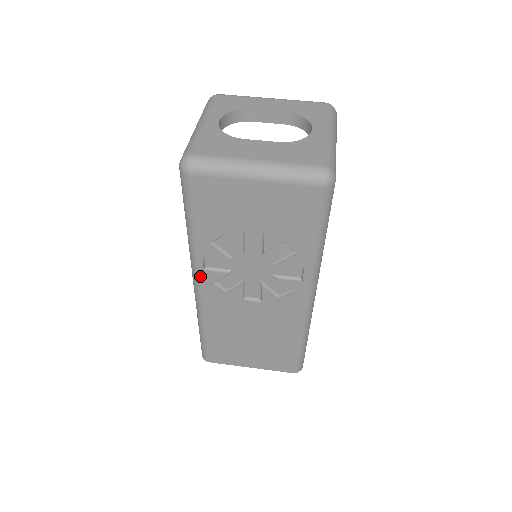
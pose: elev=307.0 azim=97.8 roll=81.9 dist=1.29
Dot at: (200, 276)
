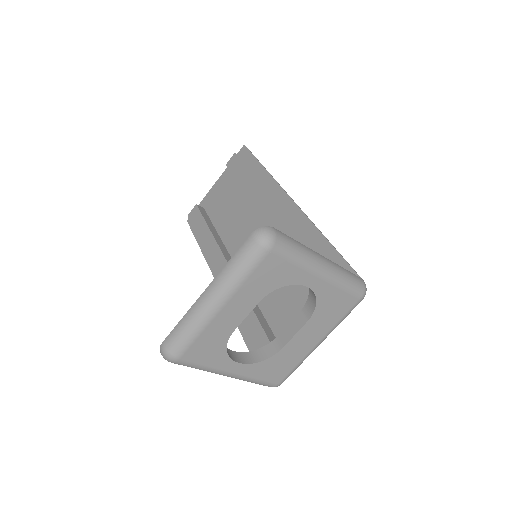
Dot at: occluded
